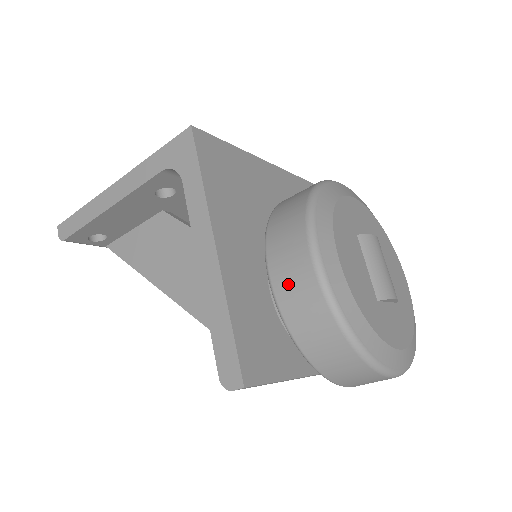
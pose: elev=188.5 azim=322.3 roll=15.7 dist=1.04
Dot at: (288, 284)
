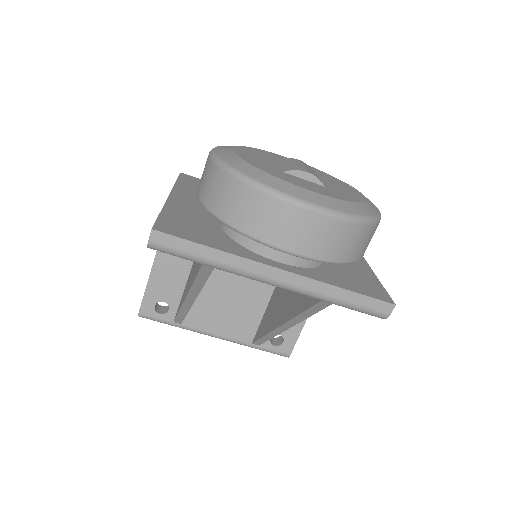
Dot at: (201, 179)
